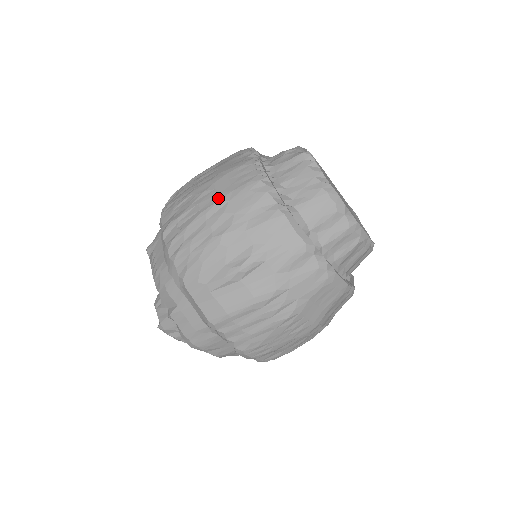
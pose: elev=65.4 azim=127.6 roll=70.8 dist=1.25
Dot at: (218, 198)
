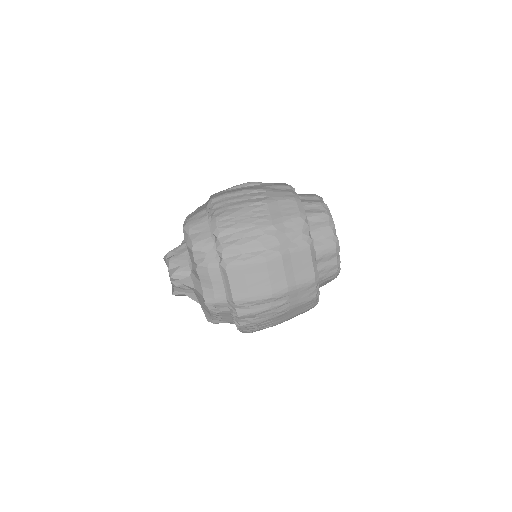
Dot at: occluded
